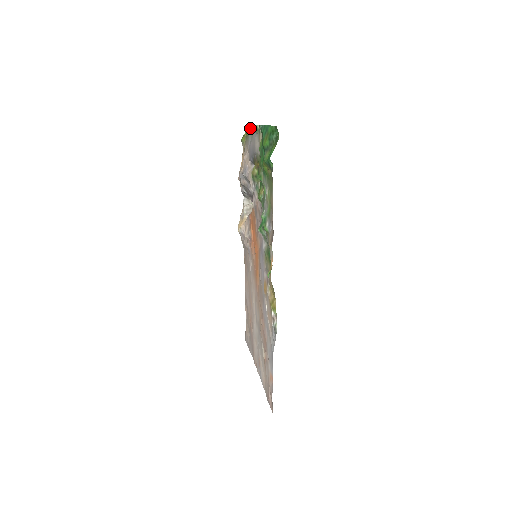
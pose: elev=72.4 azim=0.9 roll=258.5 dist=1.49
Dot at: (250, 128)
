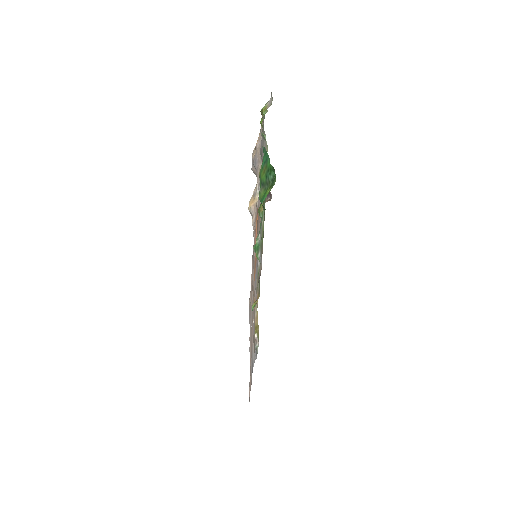
Dot at: (261, 124)
